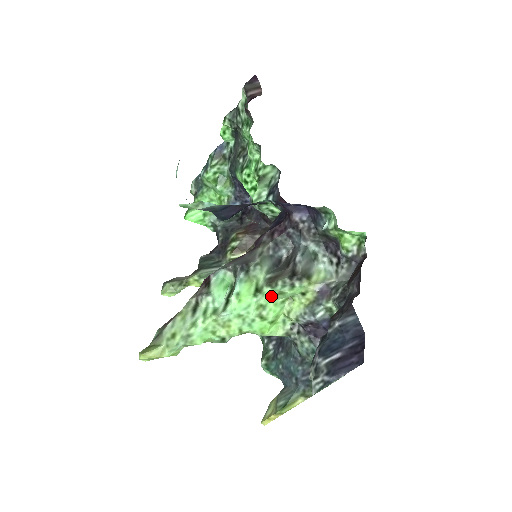
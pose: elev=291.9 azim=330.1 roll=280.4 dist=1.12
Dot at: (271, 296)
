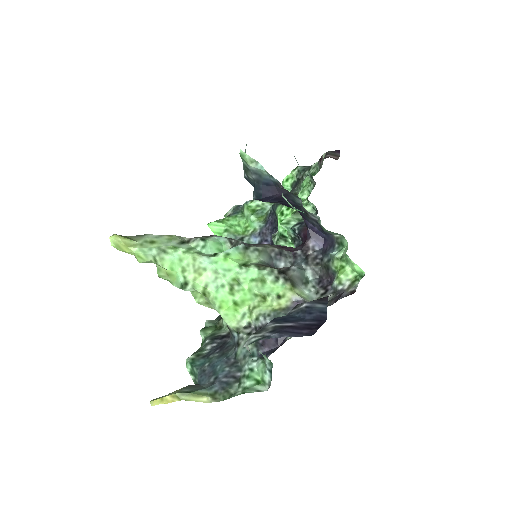
Dot at: (252, 277)
